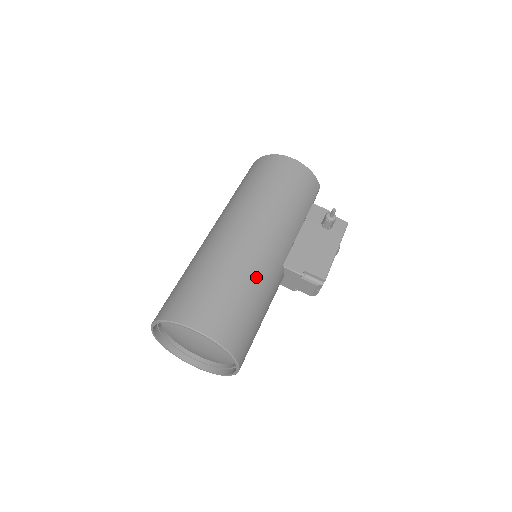
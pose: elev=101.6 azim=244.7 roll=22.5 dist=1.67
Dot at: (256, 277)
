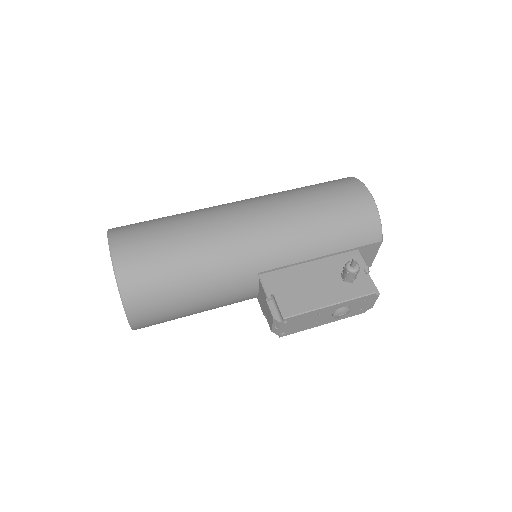
Dot at: (209, 255)
